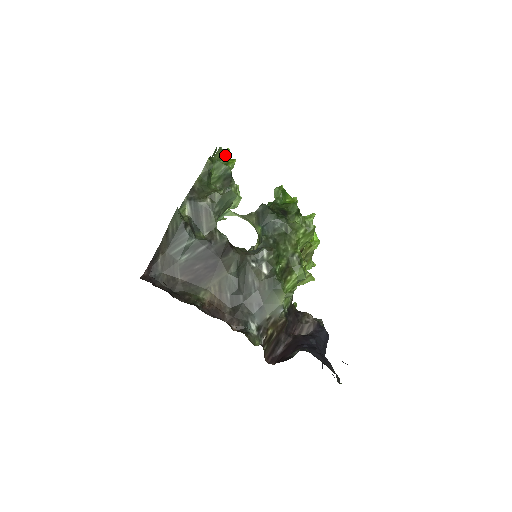
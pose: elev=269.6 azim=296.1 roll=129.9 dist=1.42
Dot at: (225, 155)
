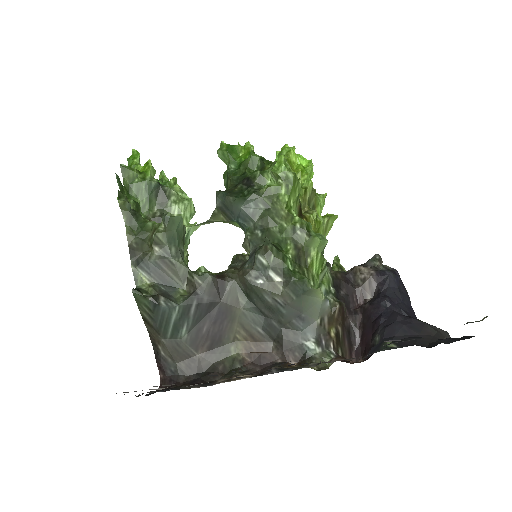
Dot at: (134, 169)
